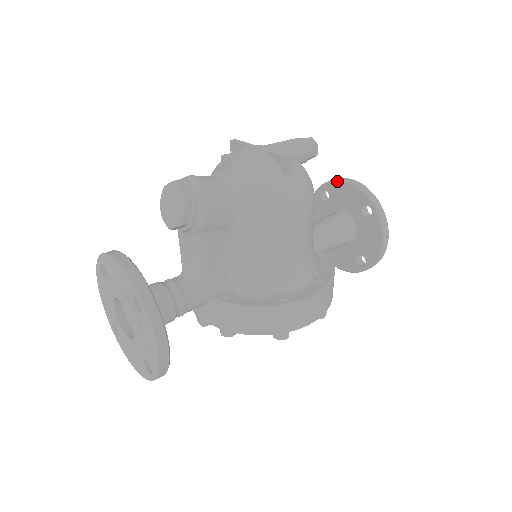
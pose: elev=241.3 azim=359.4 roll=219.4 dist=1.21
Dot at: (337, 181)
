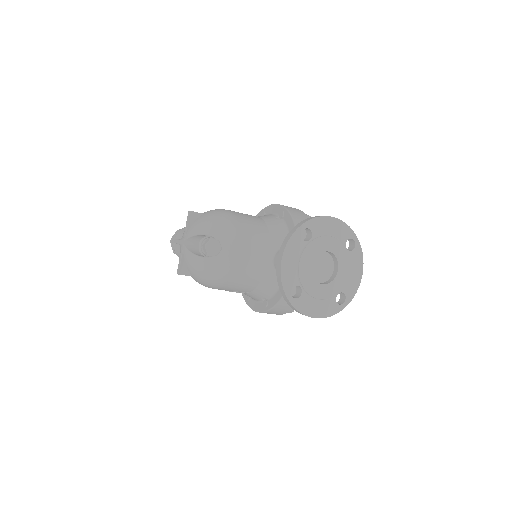
Dot at: (281, 247)
